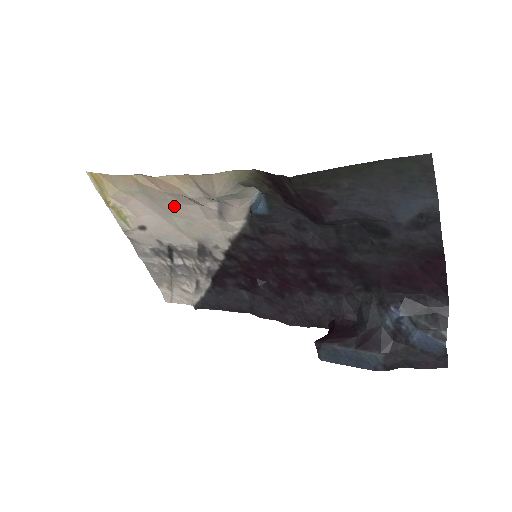
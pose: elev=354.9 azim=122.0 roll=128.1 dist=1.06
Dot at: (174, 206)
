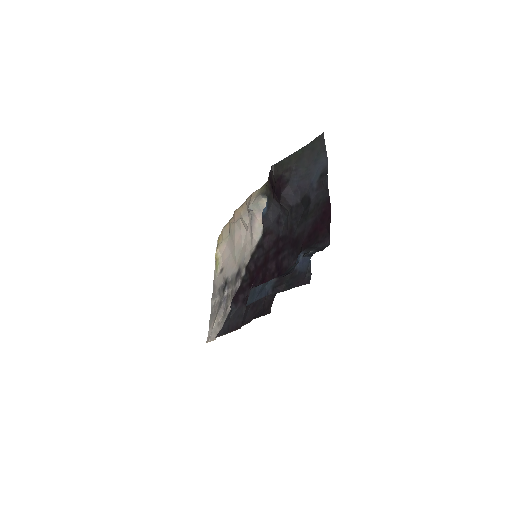
Dot at: (237, 236)
